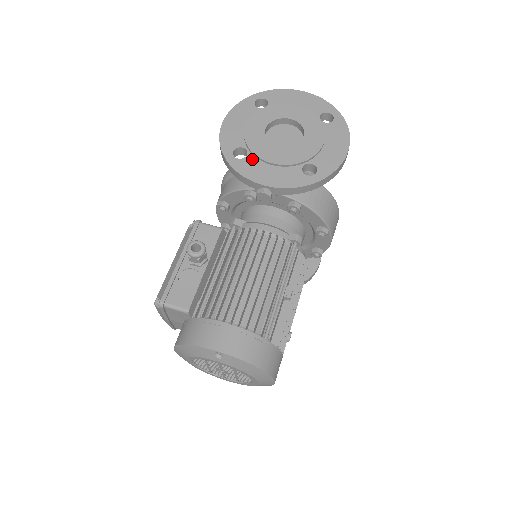
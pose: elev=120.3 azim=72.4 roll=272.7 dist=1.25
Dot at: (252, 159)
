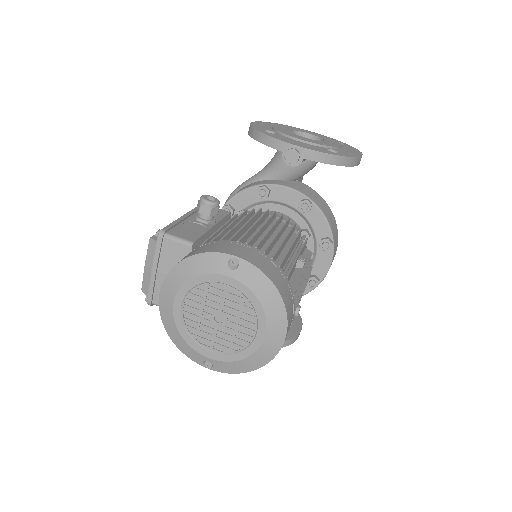
Dot at: (281, 136)
